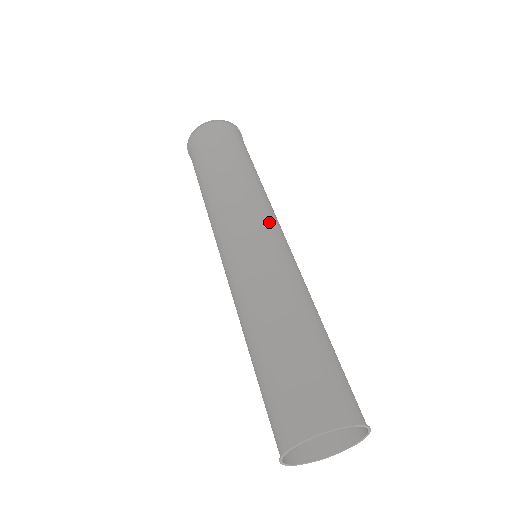
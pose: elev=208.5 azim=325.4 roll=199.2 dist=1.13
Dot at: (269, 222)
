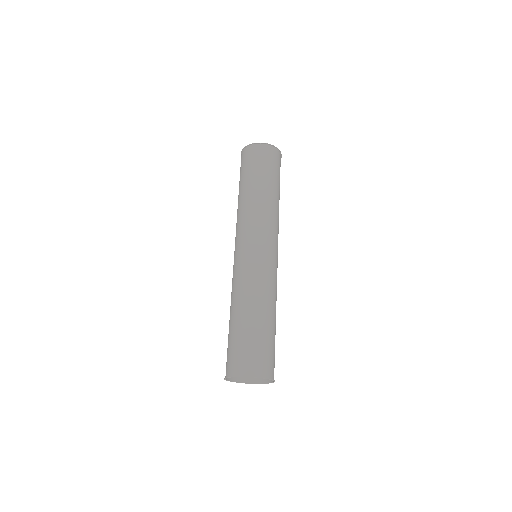
Dot at: (271, 241)
